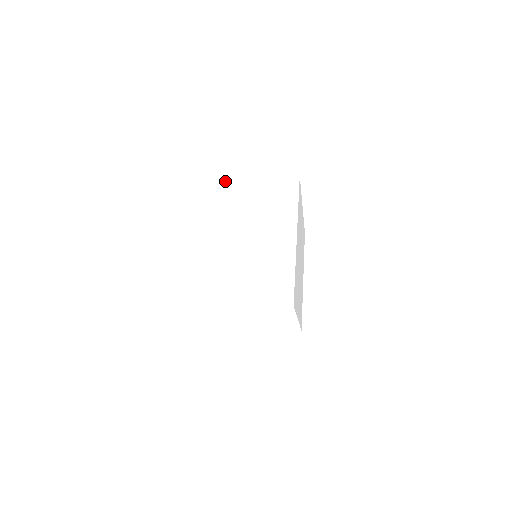
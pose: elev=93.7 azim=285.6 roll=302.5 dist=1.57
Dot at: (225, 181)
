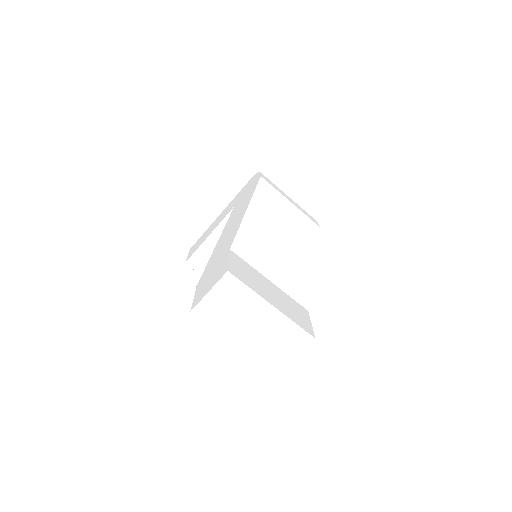
Dot at: (220, 218)
